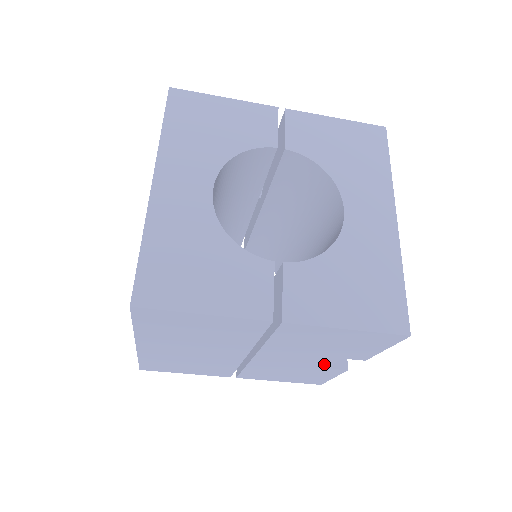
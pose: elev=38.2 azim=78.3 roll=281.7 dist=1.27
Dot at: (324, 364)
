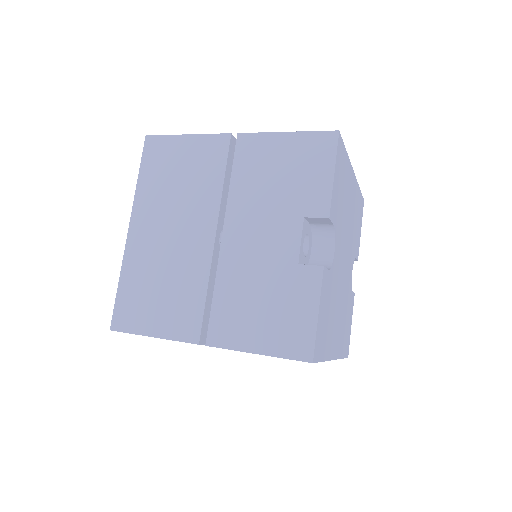
Dot at: occluded
